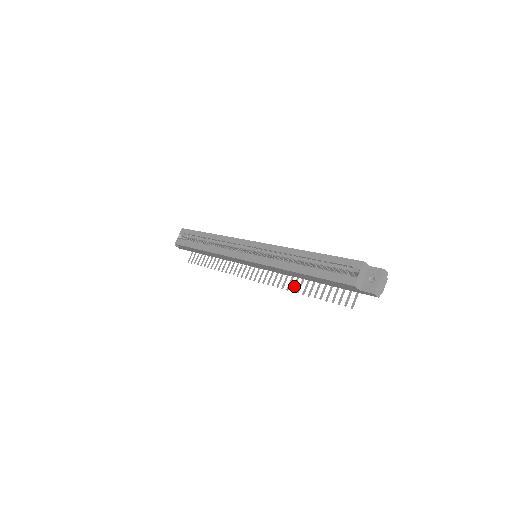
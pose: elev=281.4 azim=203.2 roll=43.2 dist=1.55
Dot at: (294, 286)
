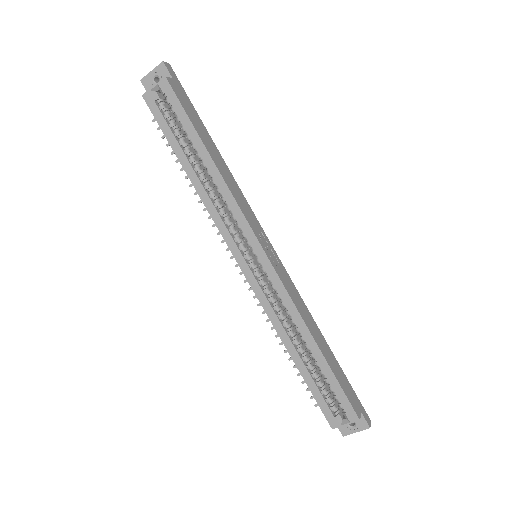
Dot at: occluded
